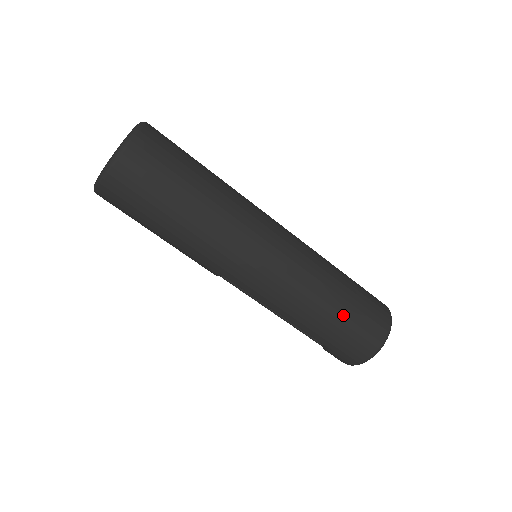
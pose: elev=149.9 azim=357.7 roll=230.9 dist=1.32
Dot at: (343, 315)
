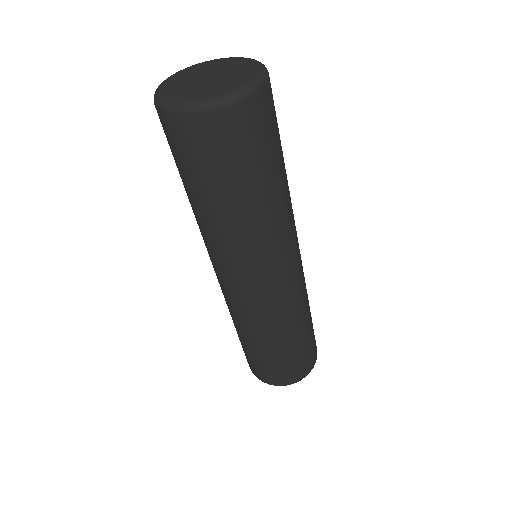
Dot at: (259, 354)
